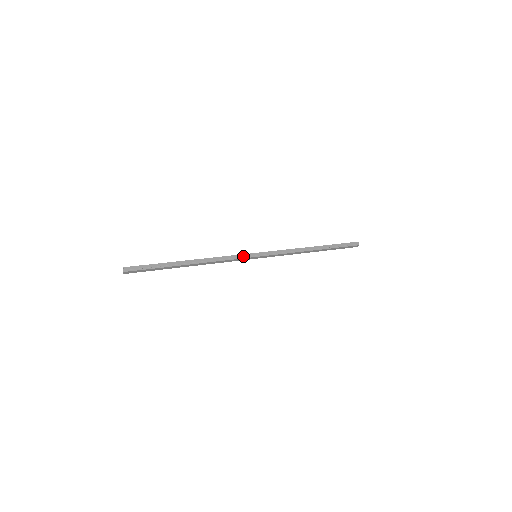
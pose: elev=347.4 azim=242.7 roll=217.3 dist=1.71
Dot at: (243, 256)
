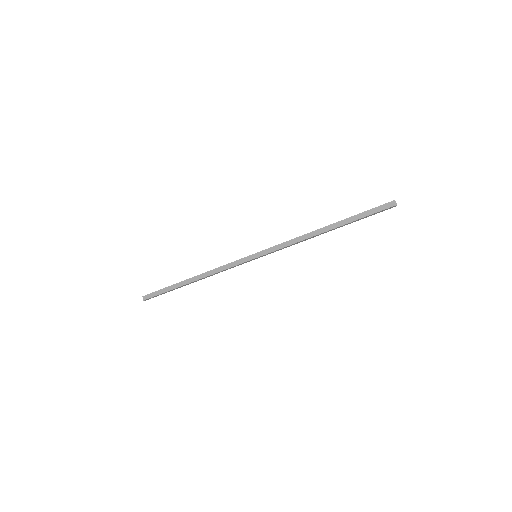
Dot at: (241, 259)
